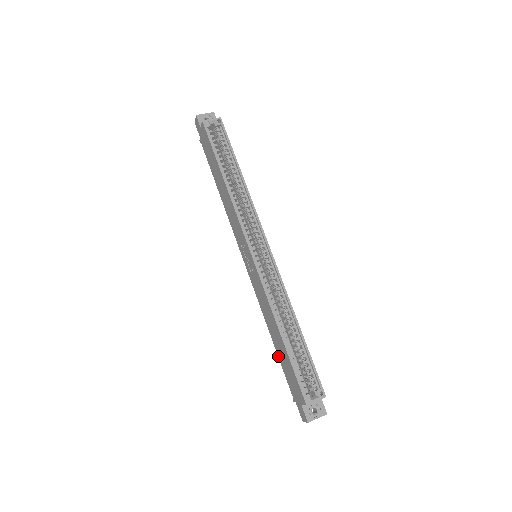
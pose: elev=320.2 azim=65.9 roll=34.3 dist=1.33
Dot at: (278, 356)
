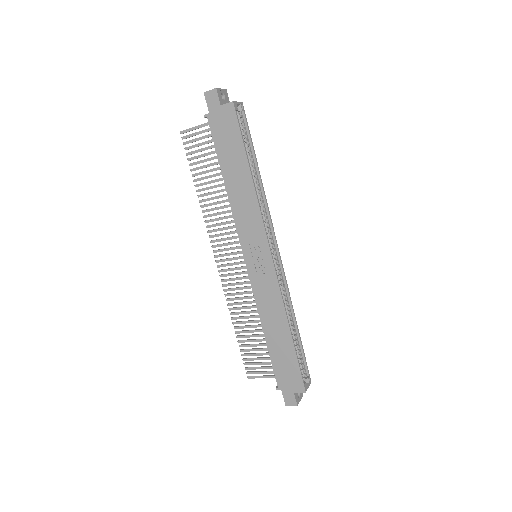
Dot at: (269, 351)
